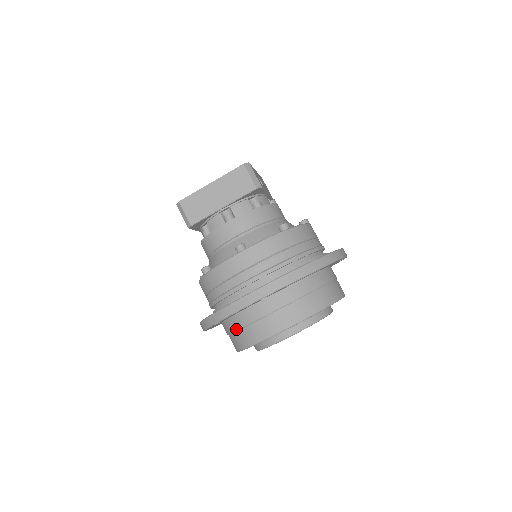
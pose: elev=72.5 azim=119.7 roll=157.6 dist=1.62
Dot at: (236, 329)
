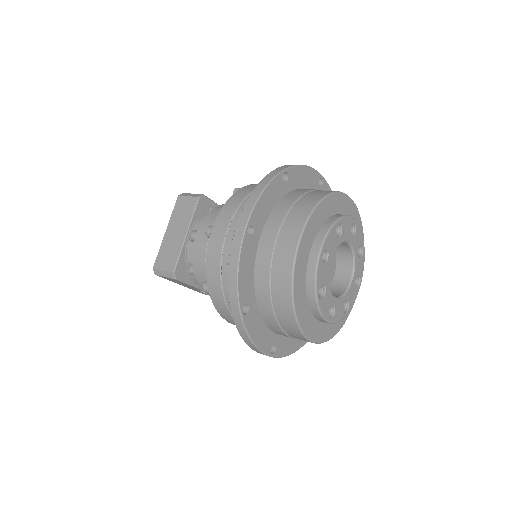
Dot at: (269, 299)
